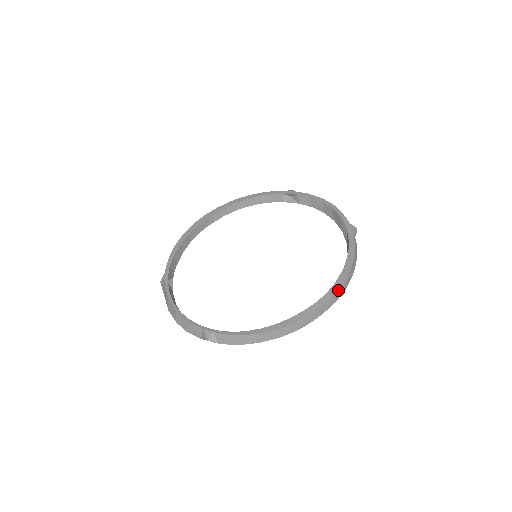
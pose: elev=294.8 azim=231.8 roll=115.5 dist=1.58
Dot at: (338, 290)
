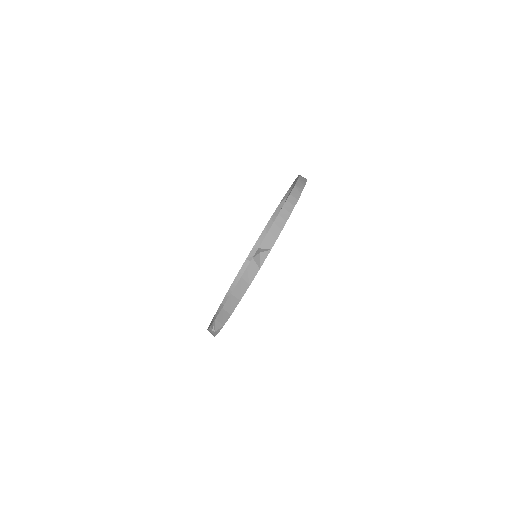
Dot at: occluded
